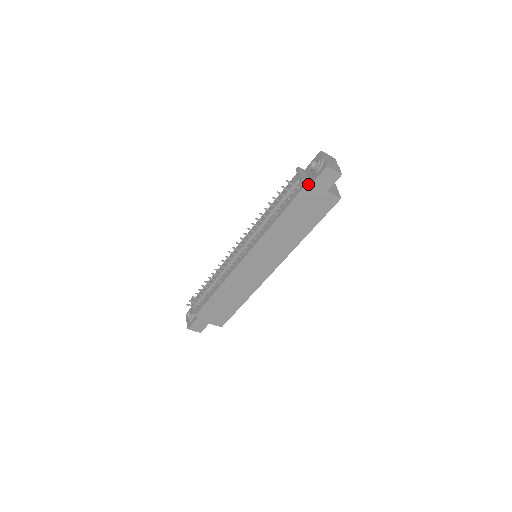
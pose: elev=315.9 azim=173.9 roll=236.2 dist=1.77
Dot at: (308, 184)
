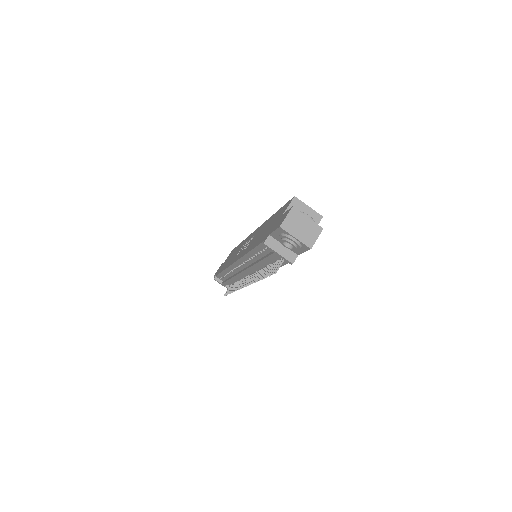
Dot at: (295, 256)
